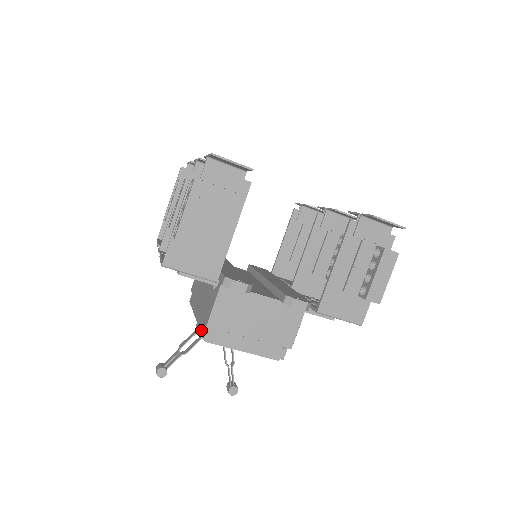
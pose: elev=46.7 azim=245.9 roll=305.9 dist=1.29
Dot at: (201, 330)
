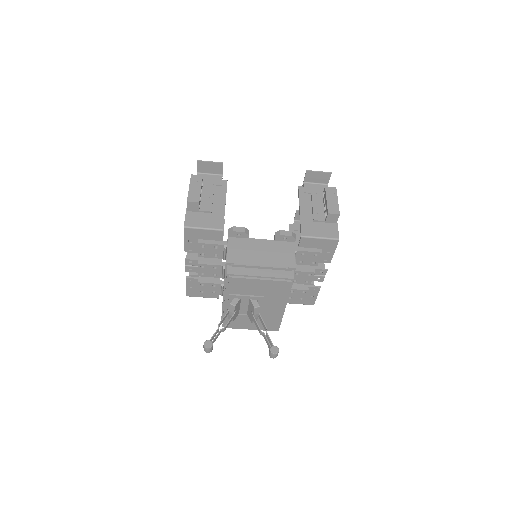
Dot at: (226, 281)
